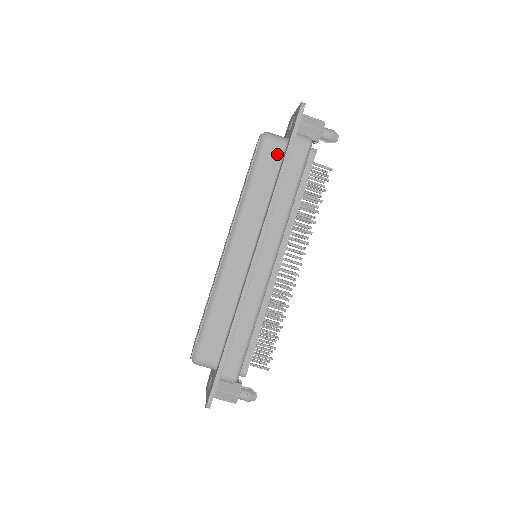
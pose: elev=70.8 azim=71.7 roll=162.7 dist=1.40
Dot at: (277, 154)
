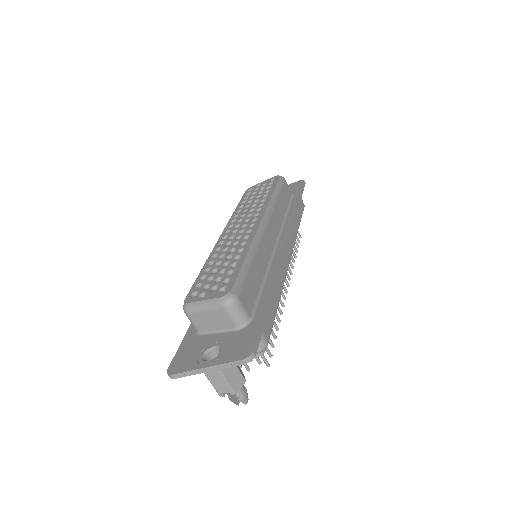
Dot at: (289, 194)
